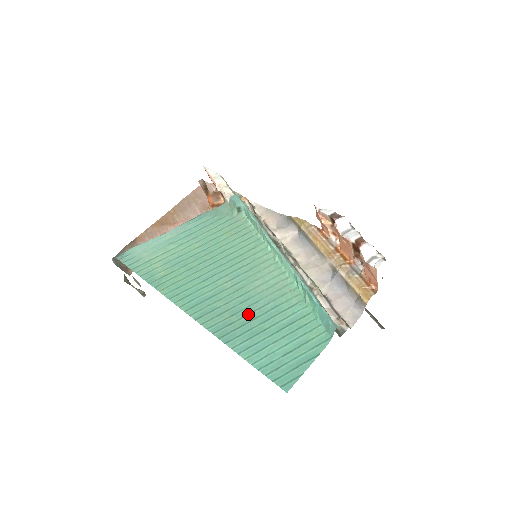
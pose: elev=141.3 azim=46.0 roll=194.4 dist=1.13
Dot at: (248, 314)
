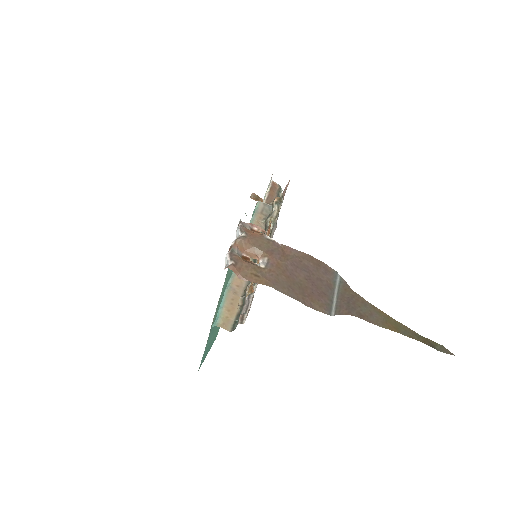
Dot at: occluded
